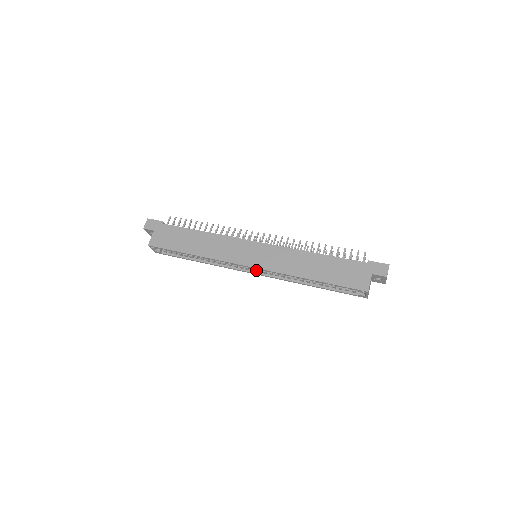
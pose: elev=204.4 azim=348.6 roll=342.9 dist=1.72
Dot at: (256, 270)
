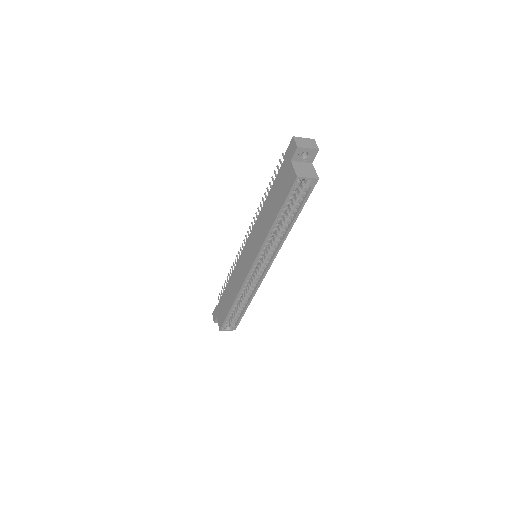
Dot at: (266, 265)
